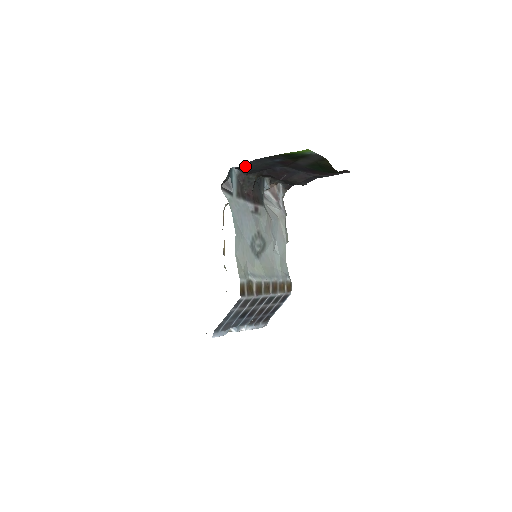
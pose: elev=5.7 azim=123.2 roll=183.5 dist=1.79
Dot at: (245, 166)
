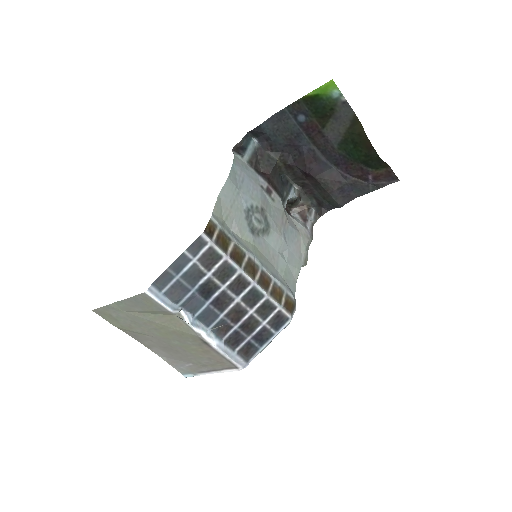
Dot at: (265, 127)
